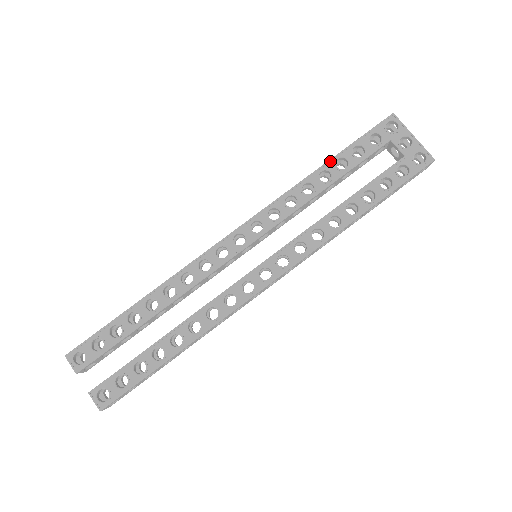
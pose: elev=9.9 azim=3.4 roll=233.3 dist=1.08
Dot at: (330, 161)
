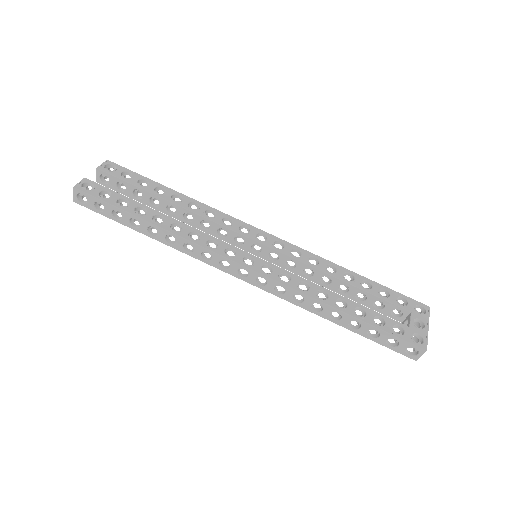
Dot at: (362, 276)
